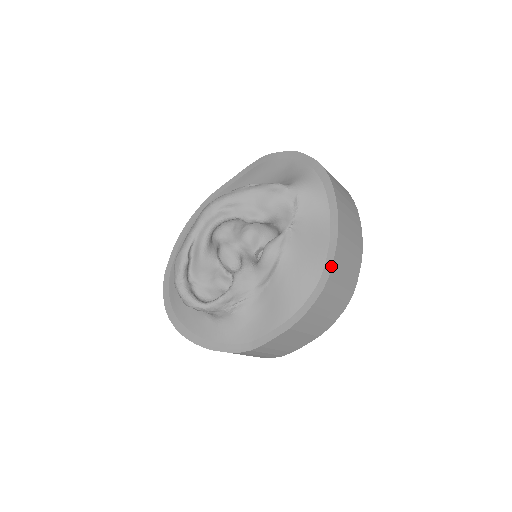
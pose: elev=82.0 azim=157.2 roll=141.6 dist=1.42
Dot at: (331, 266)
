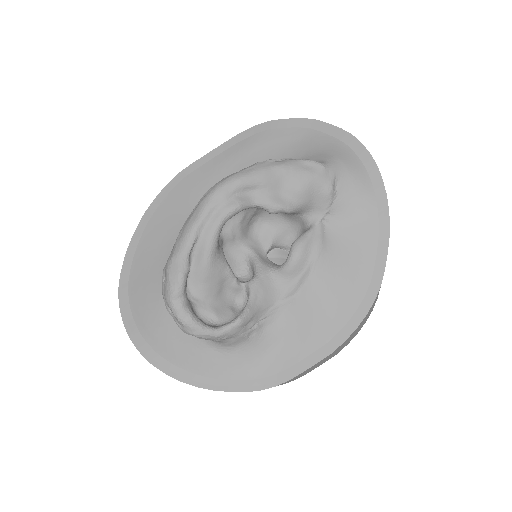
Dot at: (384, 269)
